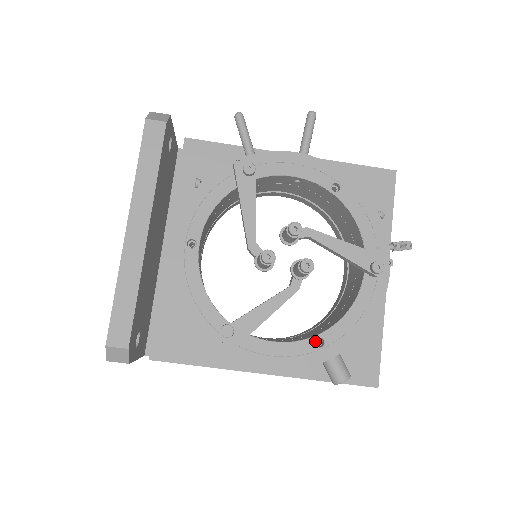
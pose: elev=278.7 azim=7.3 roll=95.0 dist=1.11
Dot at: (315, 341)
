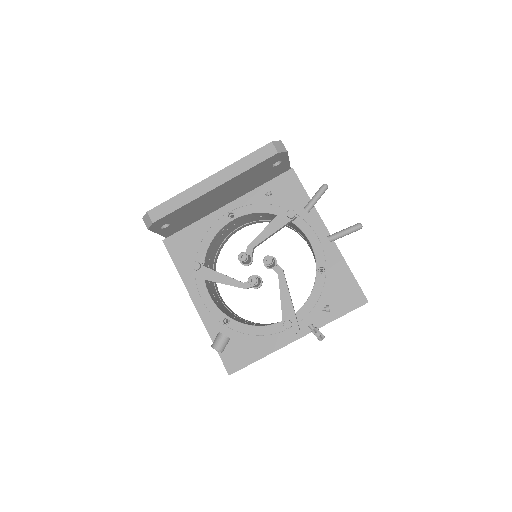
Dot at: occluded
